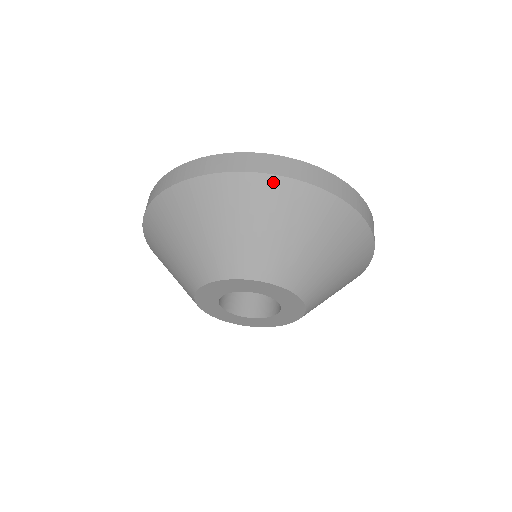
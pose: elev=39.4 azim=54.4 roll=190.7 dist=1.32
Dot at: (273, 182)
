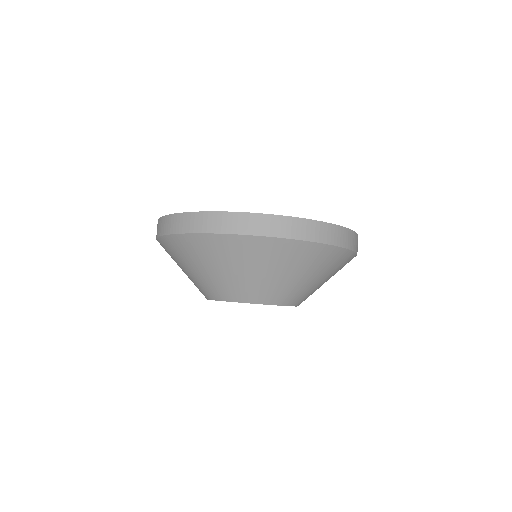
Dot at: (207, 238)
